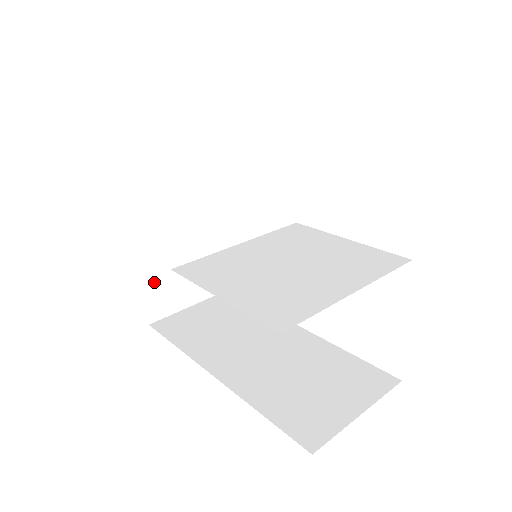
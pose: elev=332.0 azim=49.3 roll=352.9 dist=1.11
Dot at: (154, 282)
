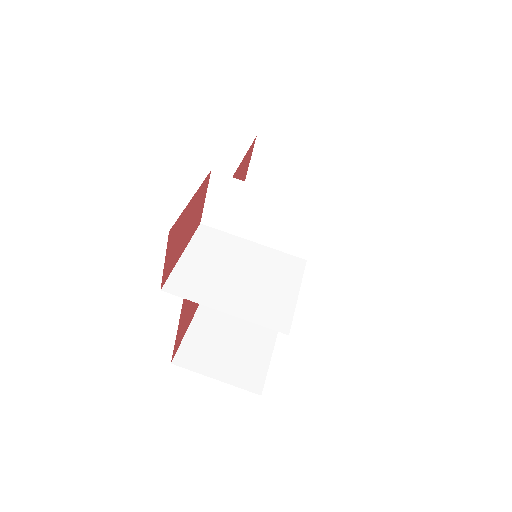
Dot at: occluded
